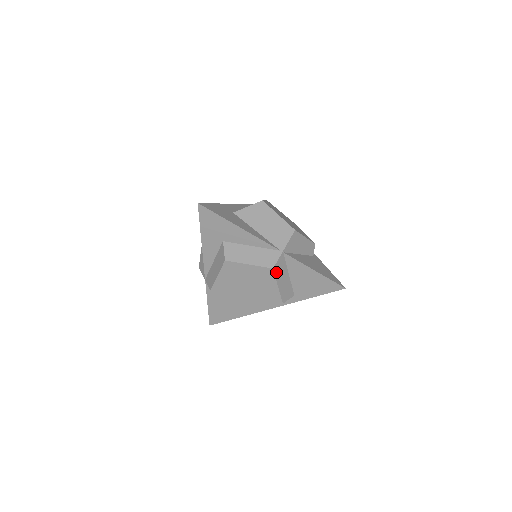
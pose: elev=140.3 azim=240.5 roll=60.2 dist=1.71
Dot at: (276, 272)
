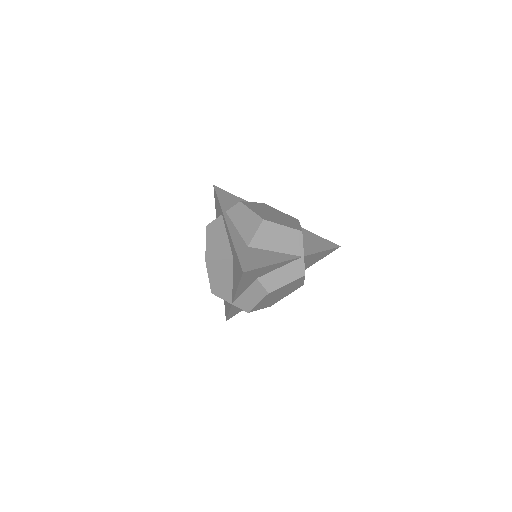
Dot at: occluded
